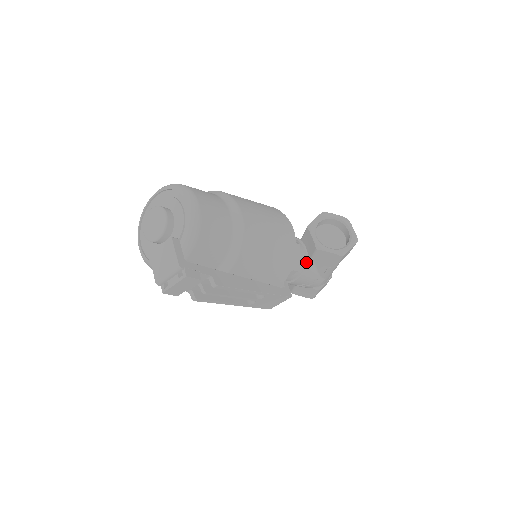
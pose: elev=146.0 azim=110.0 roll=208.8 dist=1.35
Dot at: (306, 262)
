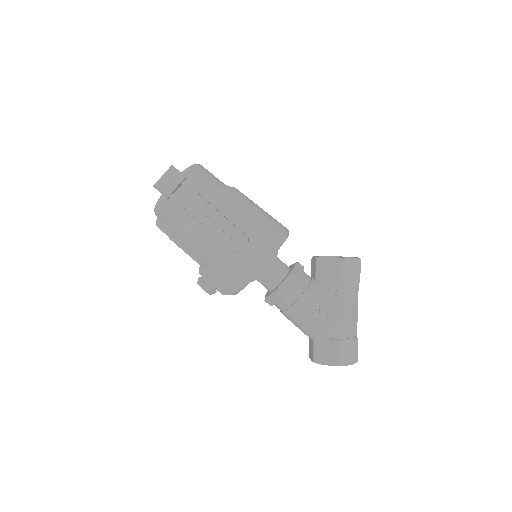
Dot at: (311, 281)
